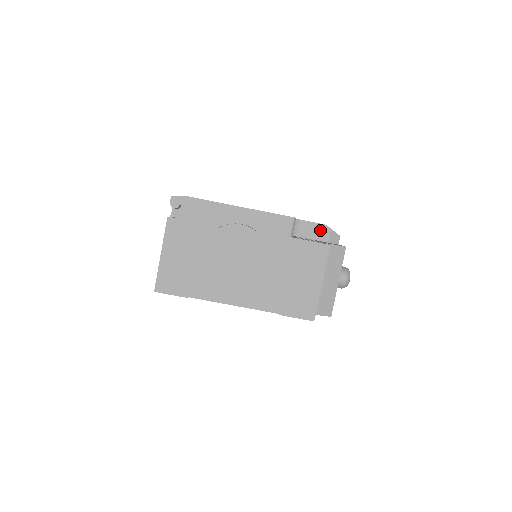
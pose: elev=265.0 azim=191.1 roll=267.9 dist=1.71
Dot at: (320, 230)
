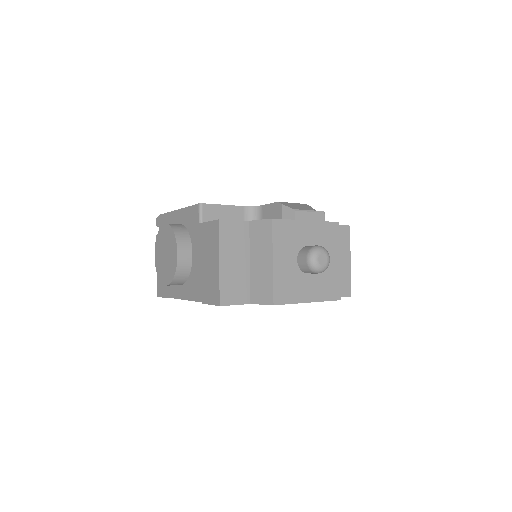
Dot at: (275, 210)
